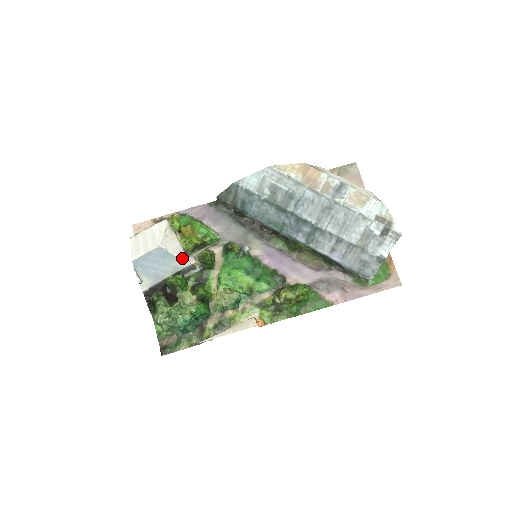
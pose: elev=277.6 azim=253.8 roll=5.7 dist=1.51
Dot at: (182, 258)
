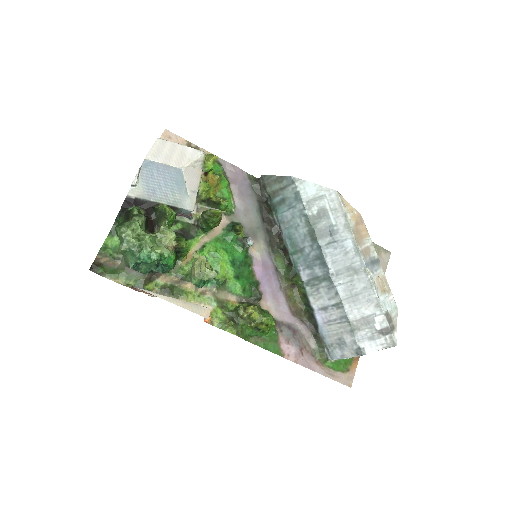
Dot at: (191, 198)
